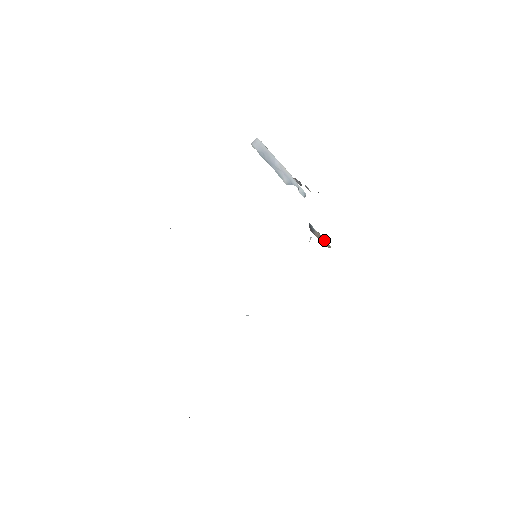
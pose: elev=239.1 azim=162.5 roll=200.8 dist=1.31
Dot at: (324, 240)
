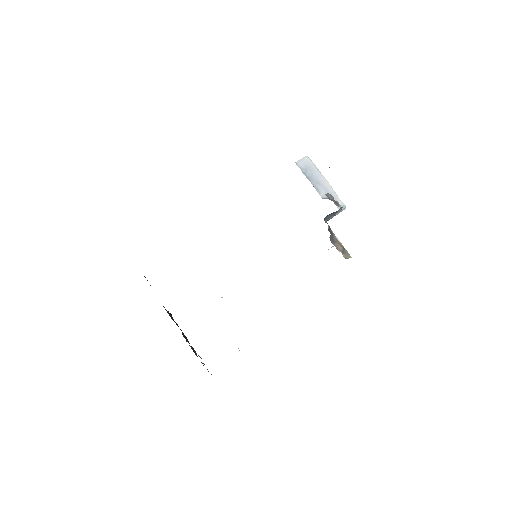
Dot at: (345, 251)
